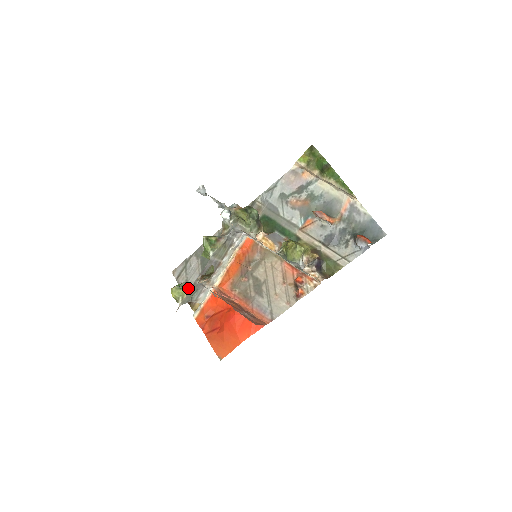
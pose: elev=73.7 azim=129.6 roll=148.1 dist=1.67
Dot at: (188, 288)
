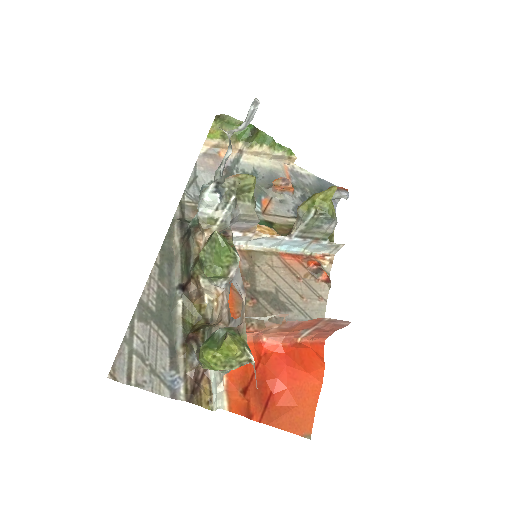
Dot at: (240, 328)
